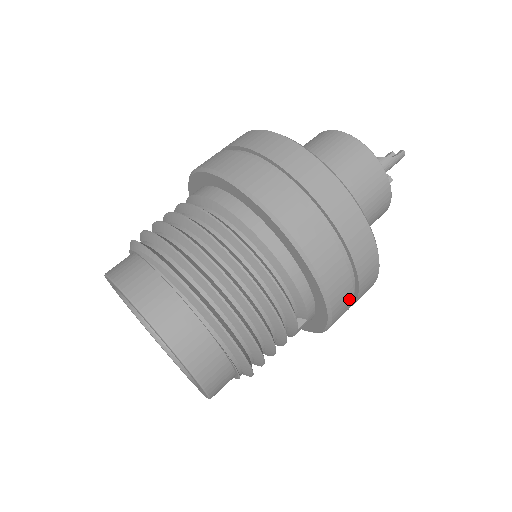
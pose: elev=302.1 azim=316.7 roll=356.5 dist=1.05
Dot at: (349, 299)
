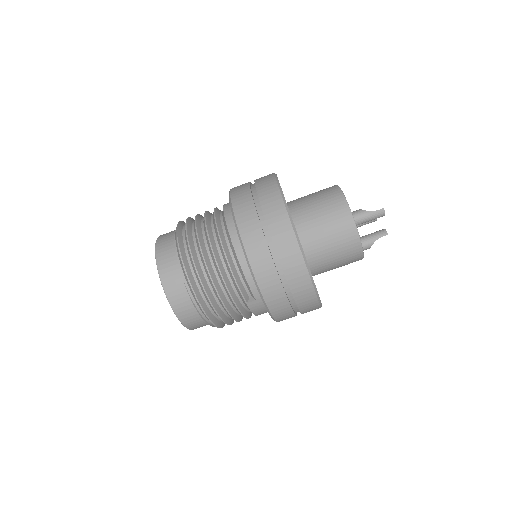
Dot at: (280, 292)
